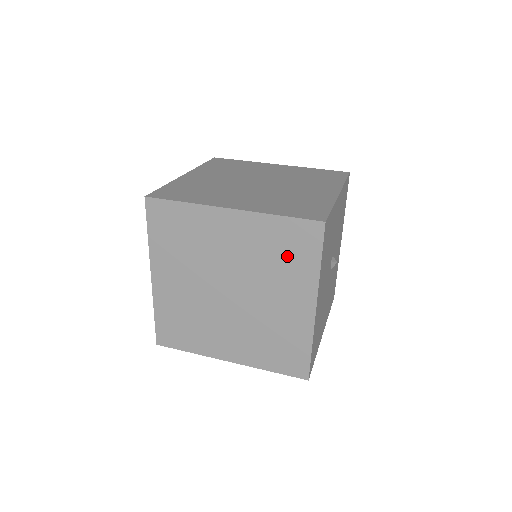
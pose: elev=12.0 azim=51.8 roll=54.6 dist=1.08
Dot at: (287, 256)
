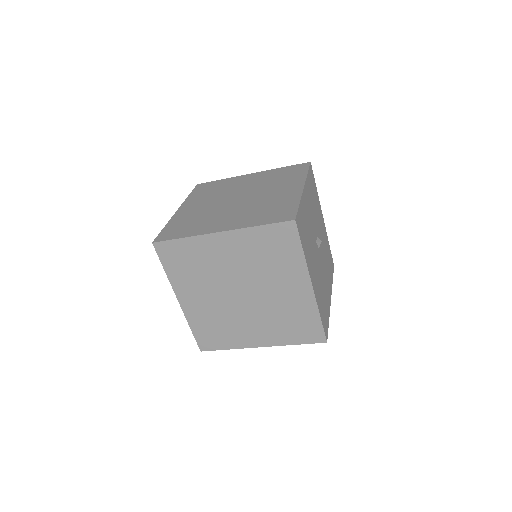
Dot at: (276, 254)
